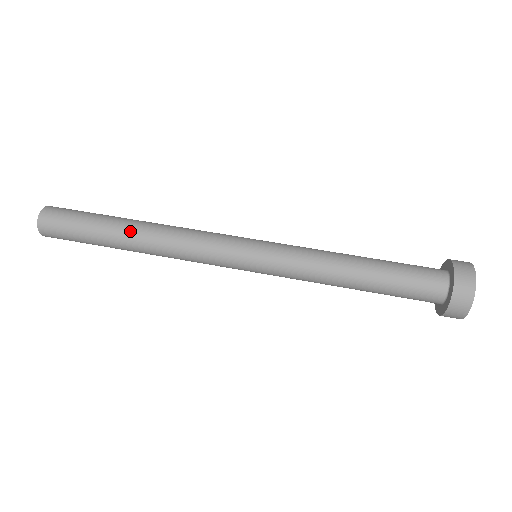
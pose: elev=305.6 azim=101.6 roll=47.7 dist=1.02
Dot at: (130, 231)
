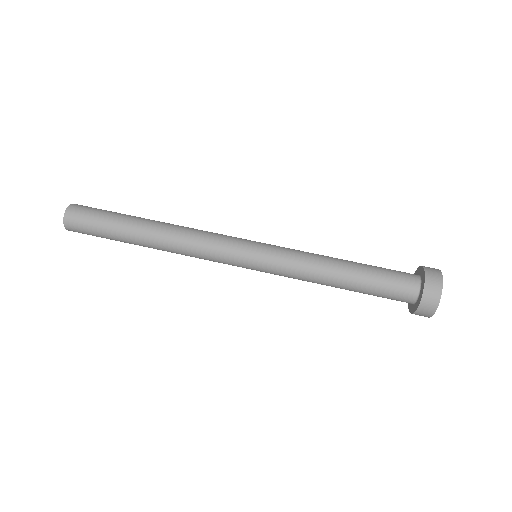
Dot at: (150, 222)
